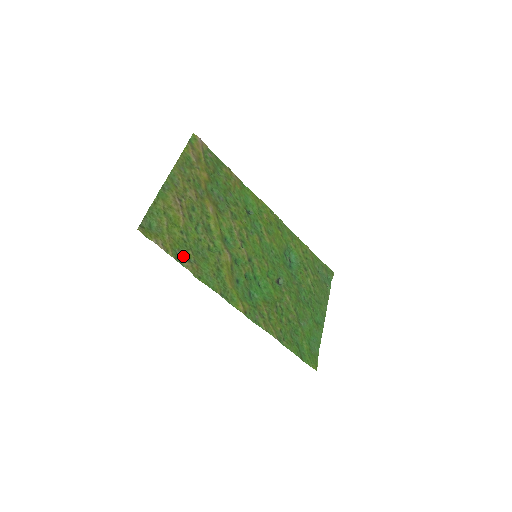
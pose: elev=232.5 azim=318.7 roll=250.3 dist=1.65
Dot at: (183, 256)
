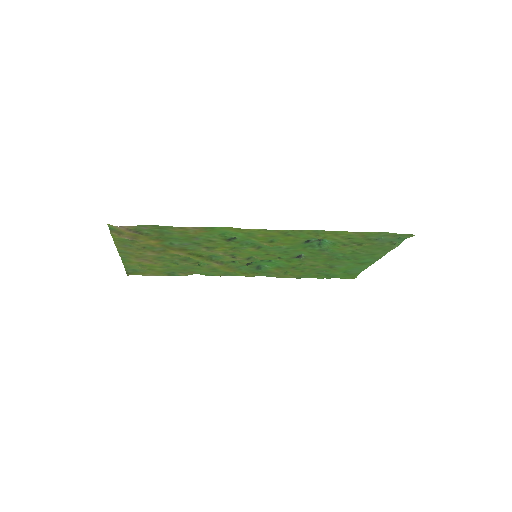
Dot at: (175, 271)
